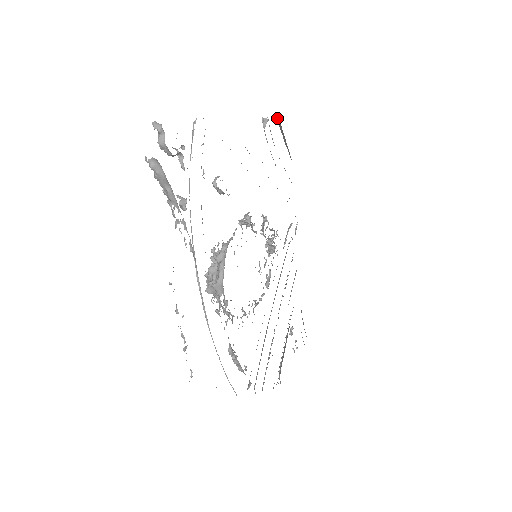
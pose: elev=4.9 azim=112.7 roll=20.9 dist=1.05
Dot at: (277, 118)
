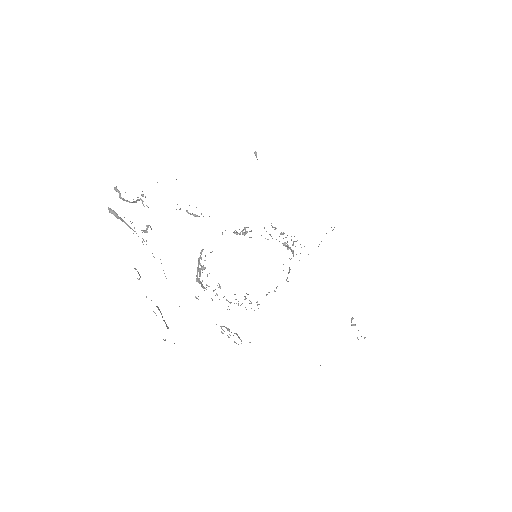
Dot at: occluded
